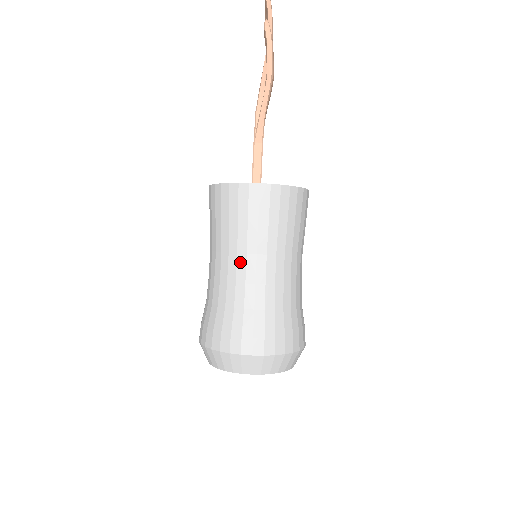
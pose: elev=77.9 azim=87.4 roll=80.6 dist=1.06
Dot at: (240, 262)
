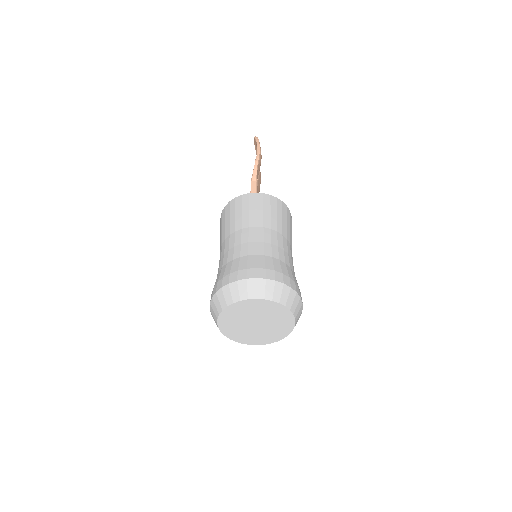
Dot at: (244, 233)
